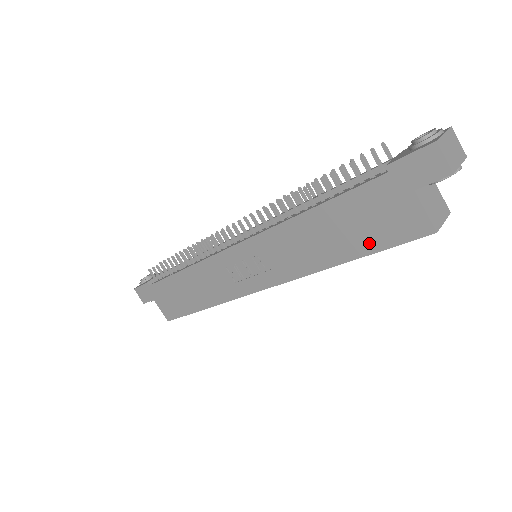
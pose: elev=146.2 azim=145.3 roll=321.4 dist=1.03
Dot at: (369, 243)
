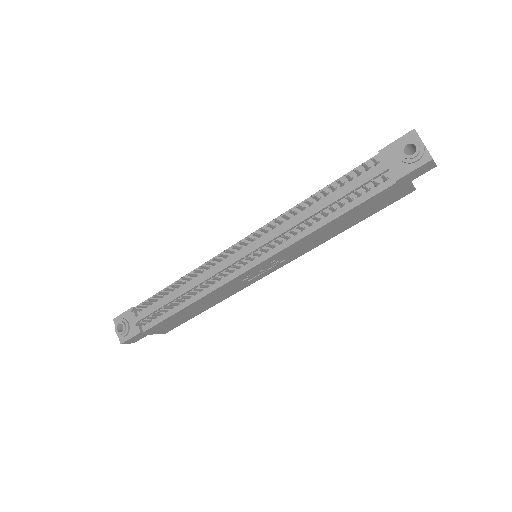
Dot at: (370, 213)
